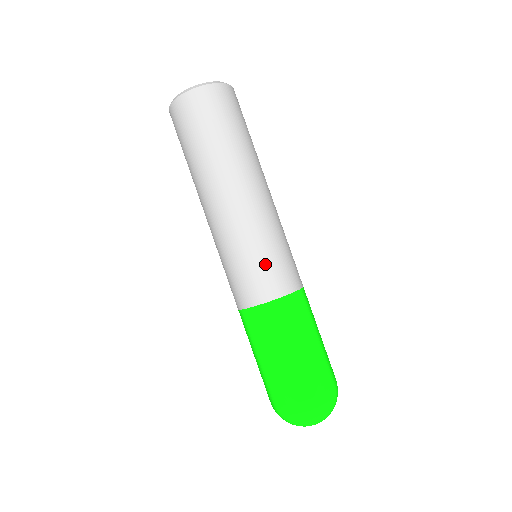
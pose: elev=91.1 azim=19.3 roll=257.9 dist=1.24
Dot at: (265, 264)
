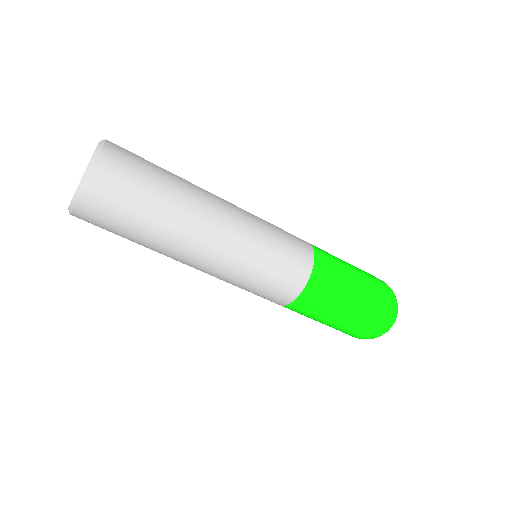
Dot at: (268, 283)
